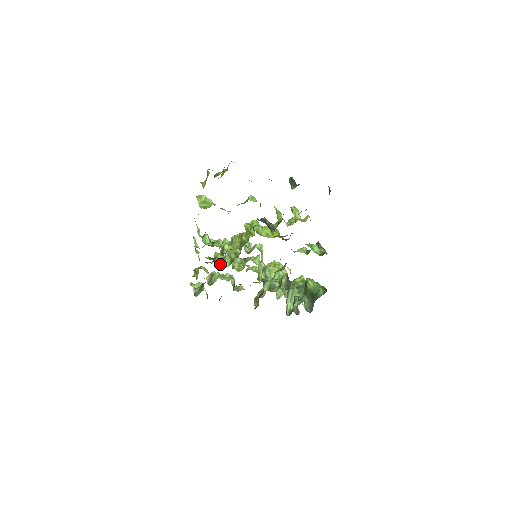
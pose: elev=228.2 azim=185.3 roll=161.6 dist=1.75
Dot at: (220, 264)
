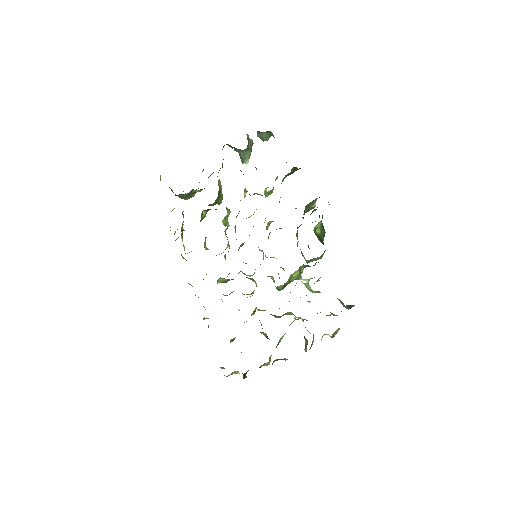
Dot at: occluded
